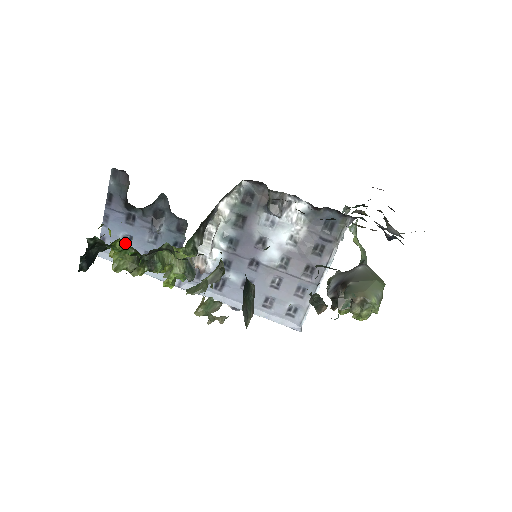
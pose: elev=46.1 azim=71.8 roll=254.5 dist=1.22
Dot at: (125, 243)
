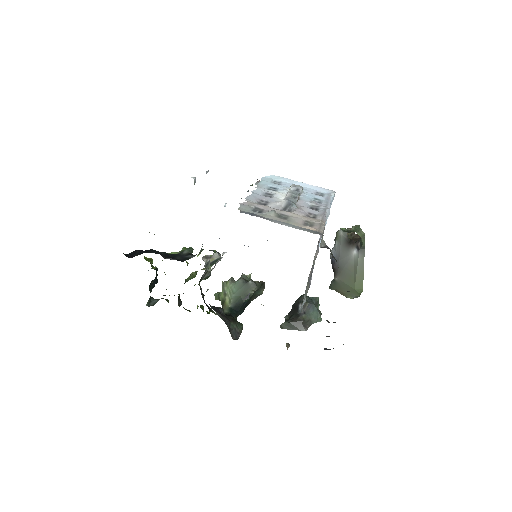
Dot at: occluded
